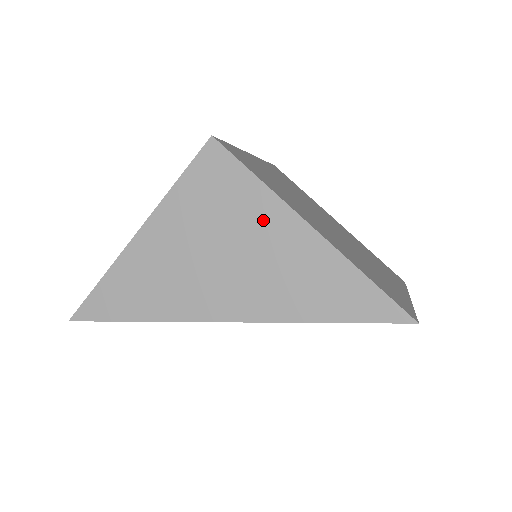
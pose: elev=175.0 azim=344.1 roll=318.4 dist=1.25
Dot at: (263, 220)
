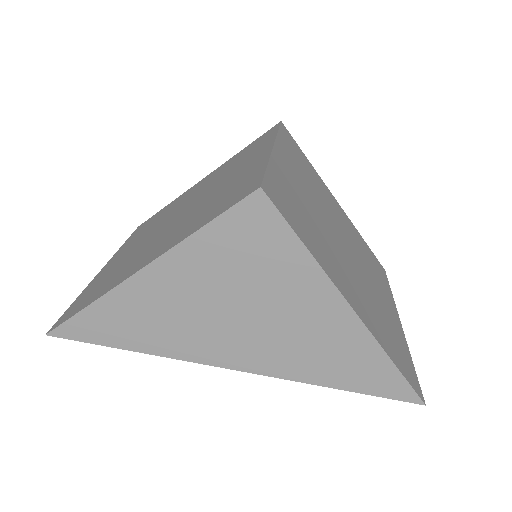
Dot at: (301, 291)
